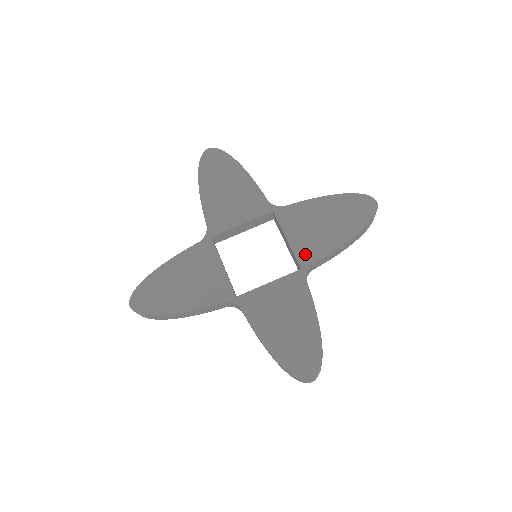
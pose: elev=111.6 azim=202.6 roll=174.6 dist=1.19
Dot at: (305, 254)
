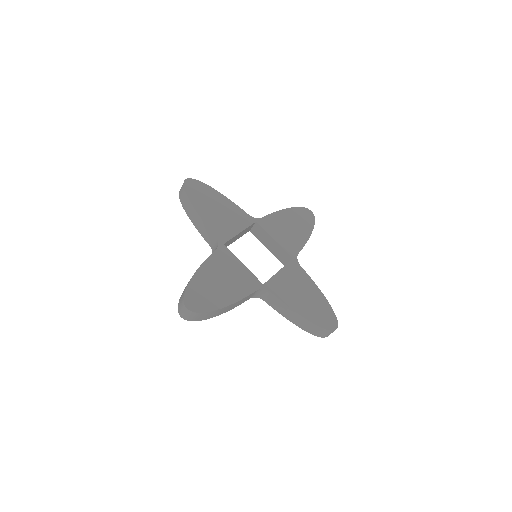
Dot at: (275, 285)
